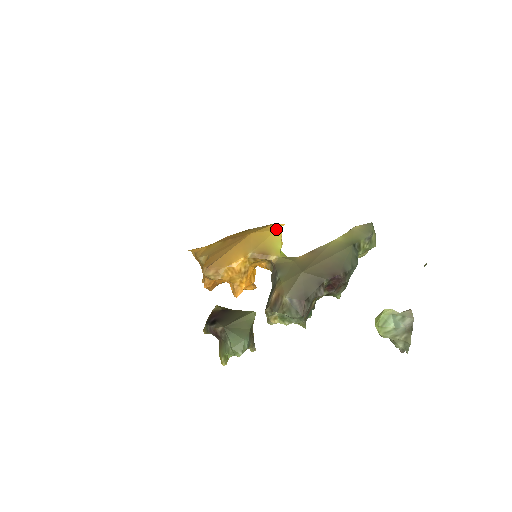
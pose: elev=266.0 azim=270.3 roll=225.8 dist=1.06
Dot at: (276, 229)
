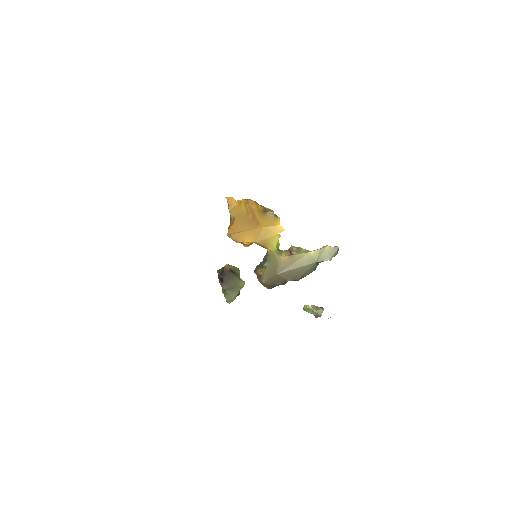
Dot at: occluded
